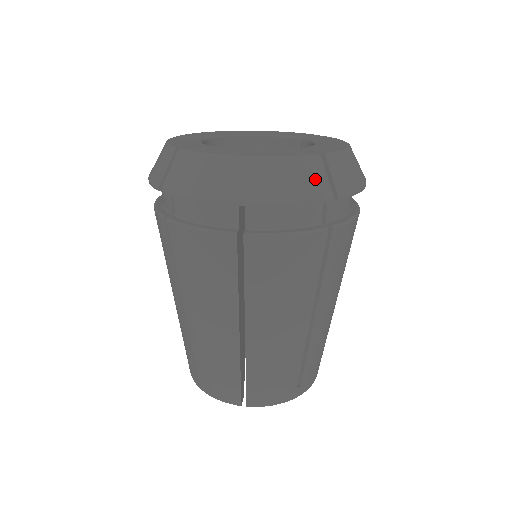
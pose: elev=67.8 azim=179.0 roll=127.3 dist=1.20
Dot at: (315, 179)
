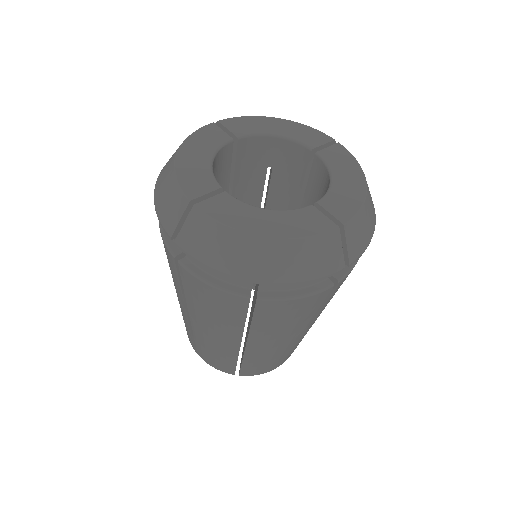
Dot at: (331, 255)
